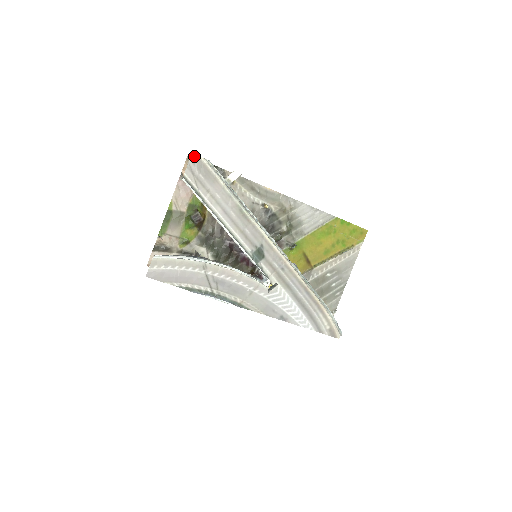
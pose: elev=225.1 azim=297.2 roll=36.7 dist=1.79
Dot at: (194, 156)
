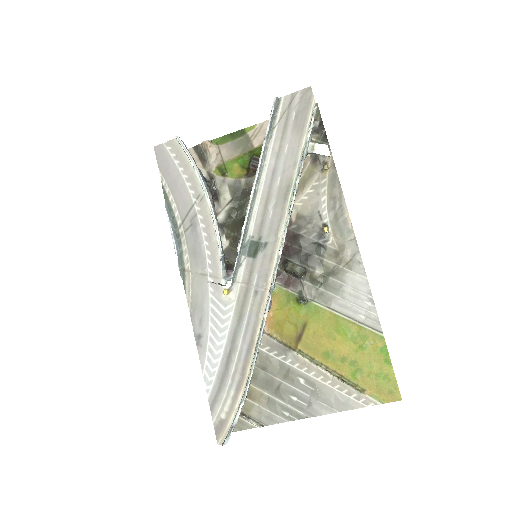
Dot at: (310, 90)
